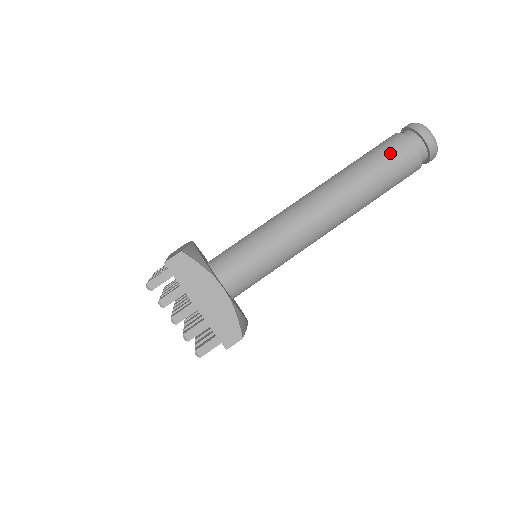
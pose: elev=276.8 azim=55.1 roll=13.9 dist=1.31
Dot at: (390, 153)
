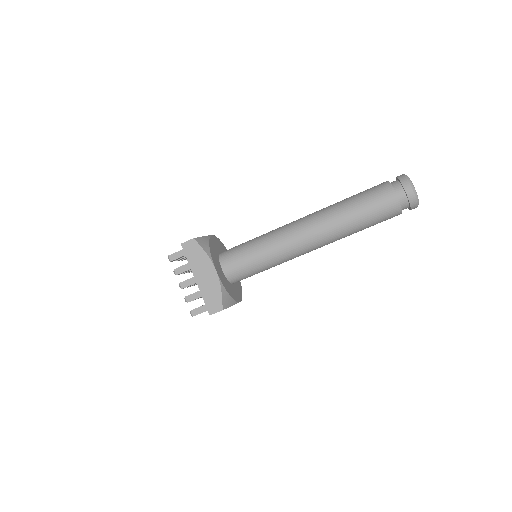
Dot at: (382, 219)
